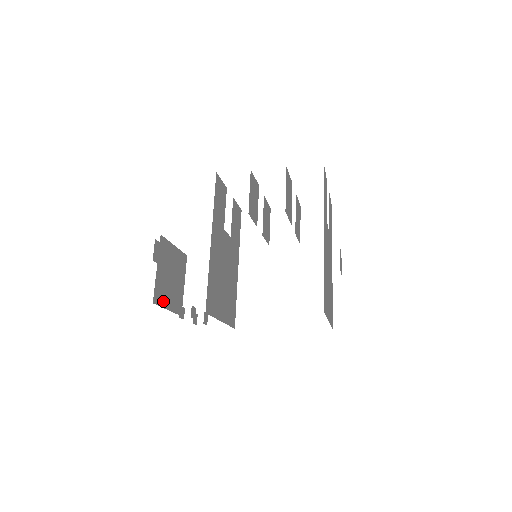
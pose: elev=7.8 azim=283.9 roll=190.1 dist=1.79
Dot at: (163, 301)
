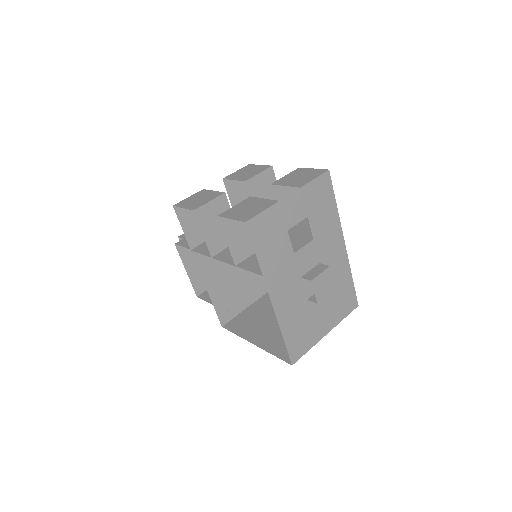
Dot at: occluded
